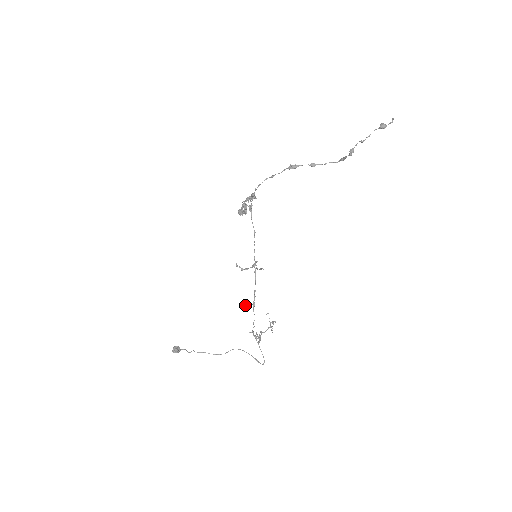
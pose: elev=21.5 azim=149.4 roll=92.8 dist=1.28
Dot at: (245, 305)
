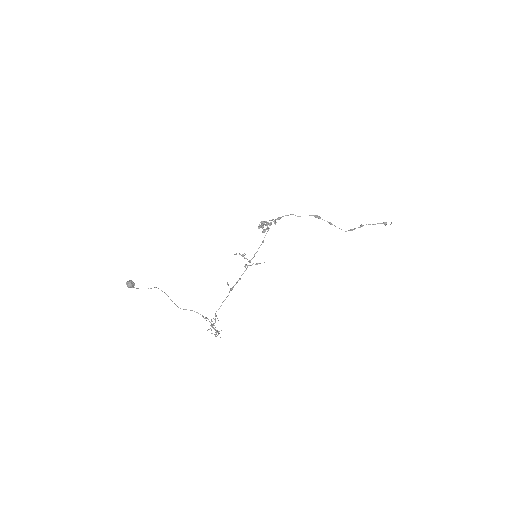
Dot at: occluded
